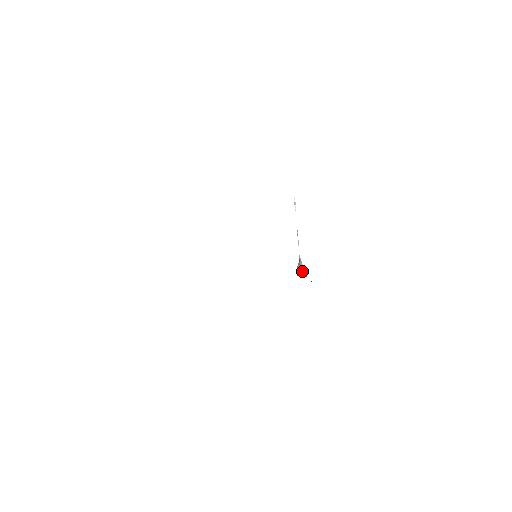
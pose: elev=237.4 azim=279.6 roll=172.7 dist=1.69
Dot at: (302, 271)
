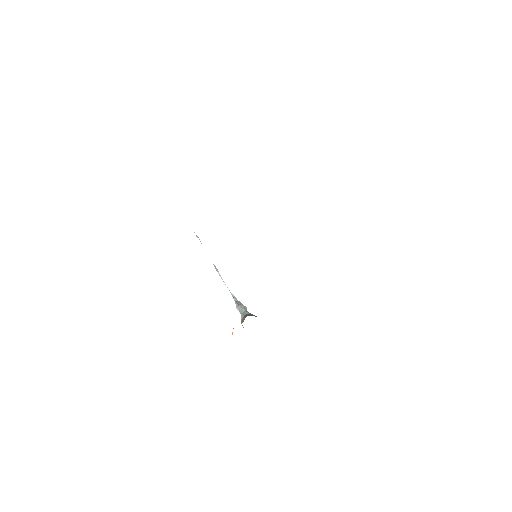
Dot at: occluded
